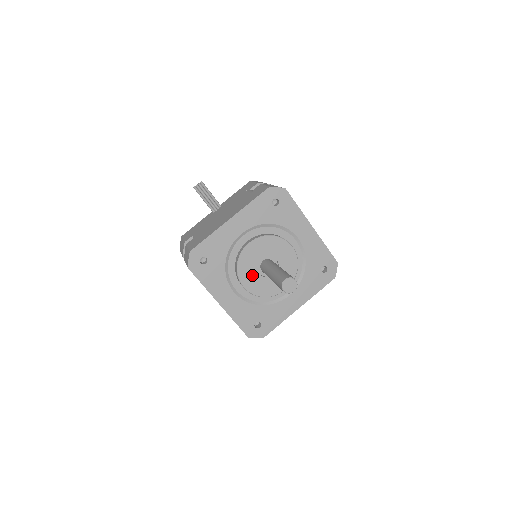
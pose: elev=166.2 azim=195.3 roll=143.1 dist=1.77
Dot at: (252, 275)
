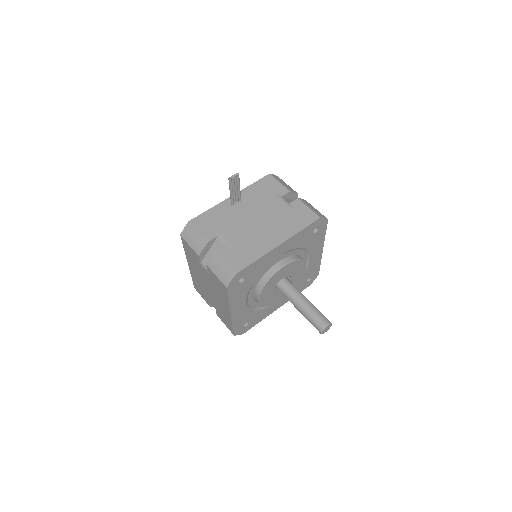
Dot at: (269, 291)
